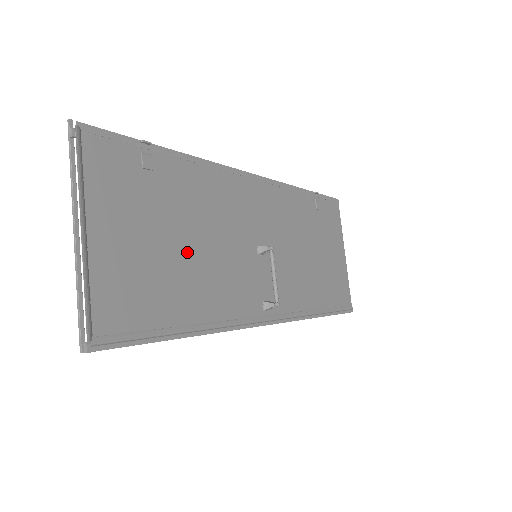
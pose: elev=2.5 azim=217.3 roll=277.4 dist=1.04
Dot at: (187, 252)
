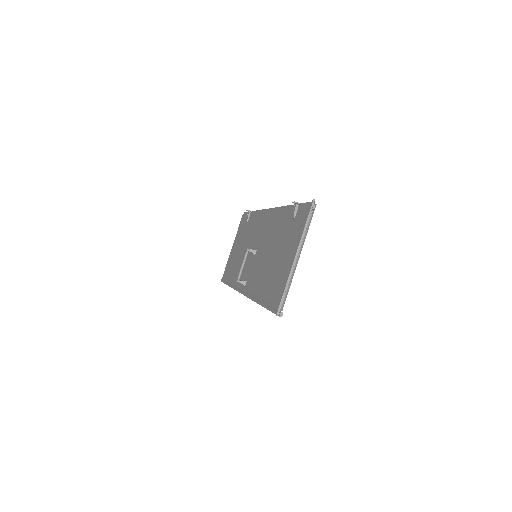
Dot at: (273, 260)
